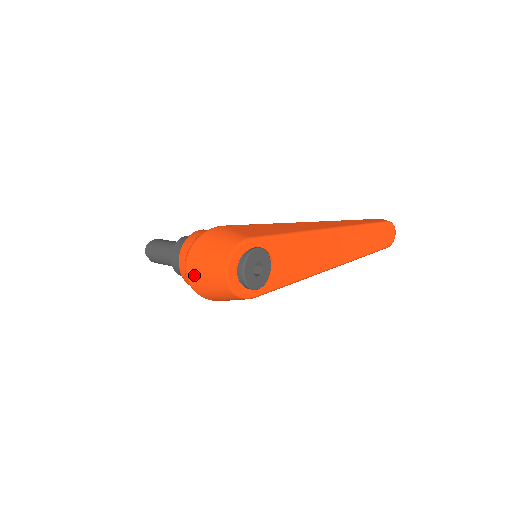
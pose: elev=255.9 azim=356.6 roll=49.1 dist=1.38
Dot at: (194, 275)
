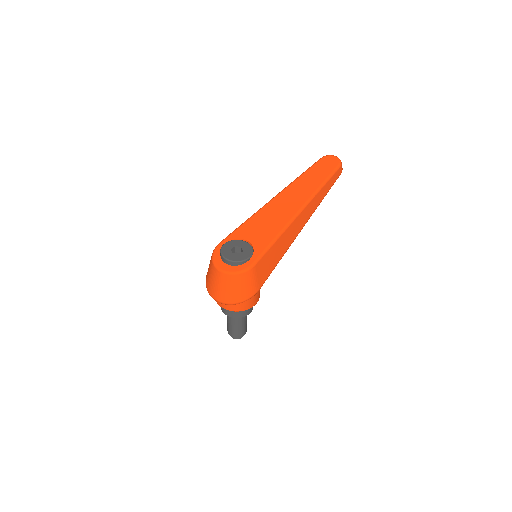
Dot at: (217, 295)
